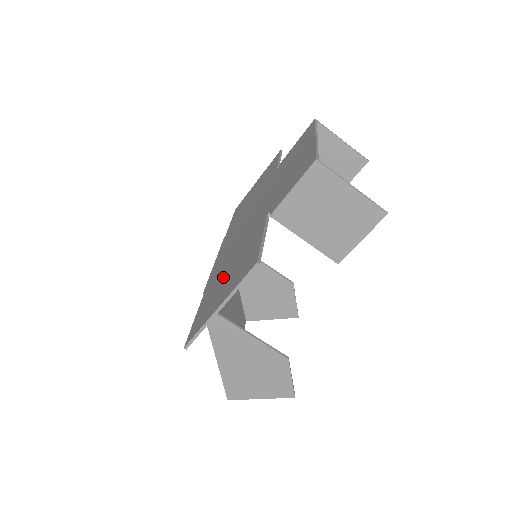
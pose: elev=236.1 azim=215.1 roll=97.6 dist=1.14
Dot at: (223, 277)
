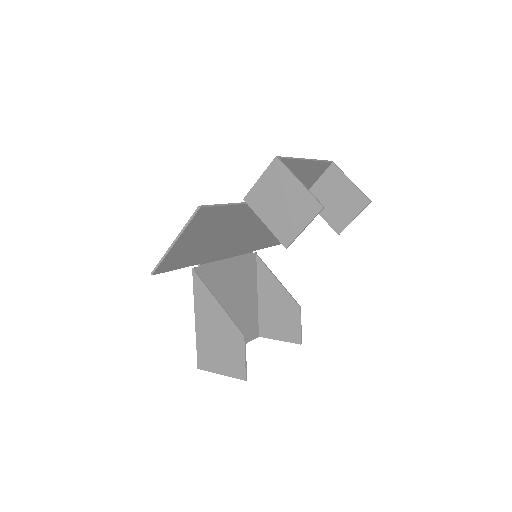
Dot at: (203, 241)
